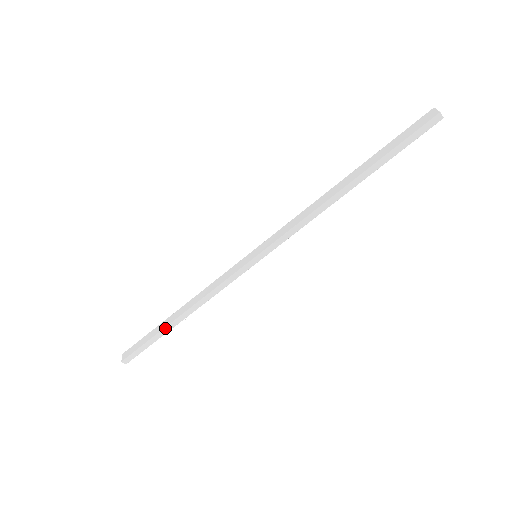
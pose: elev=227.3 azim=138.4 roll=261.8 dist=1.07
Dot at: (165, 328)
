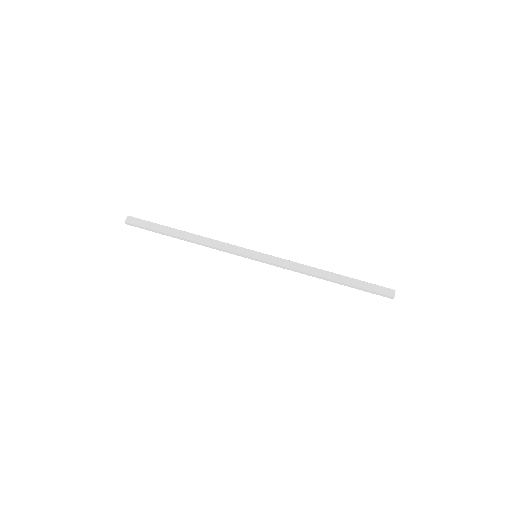
Dot at: (171, 235)
